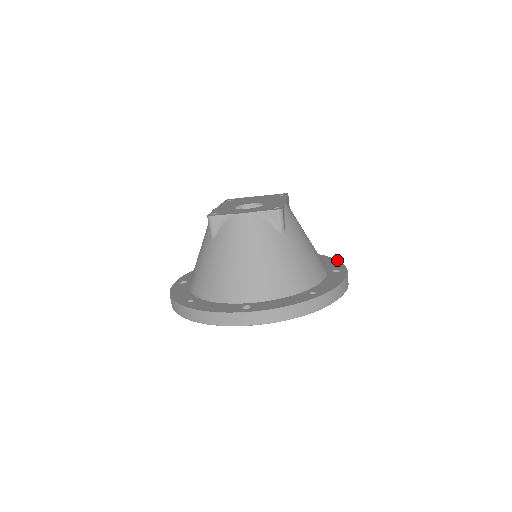
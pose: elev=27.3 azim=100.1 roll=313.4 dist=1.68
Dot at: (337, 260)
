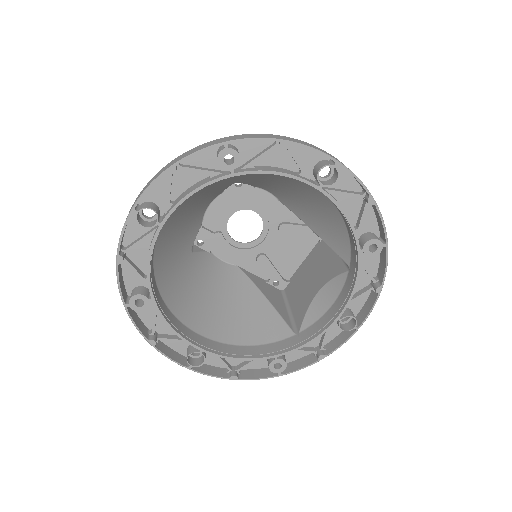
Dot at: occluded
